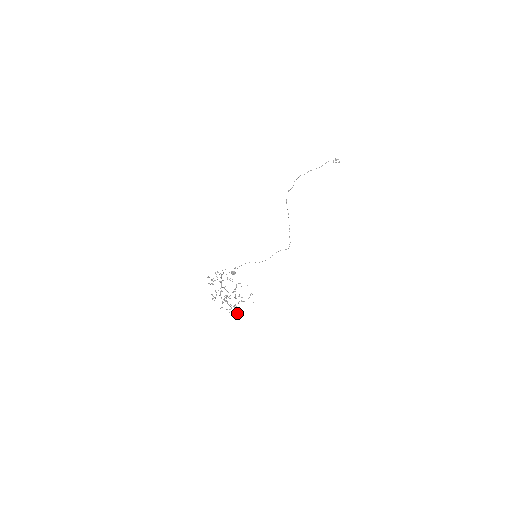
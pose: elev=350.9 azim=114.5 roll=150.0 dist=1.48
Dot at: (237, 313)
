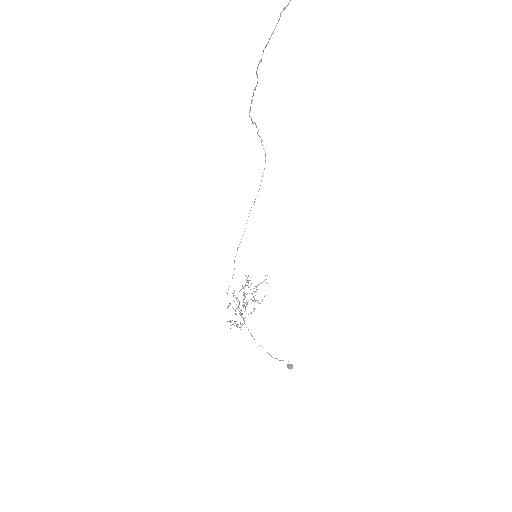
Dot at: occluded
